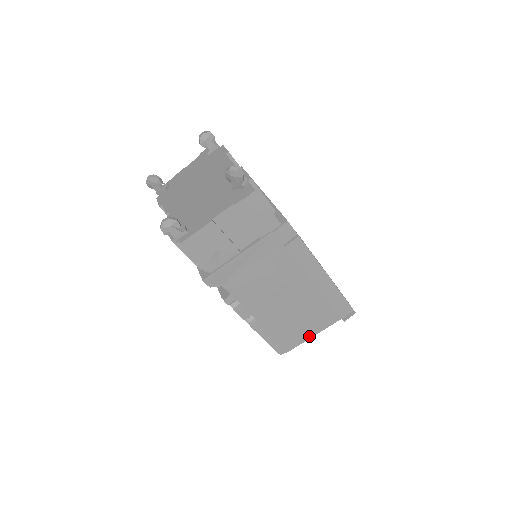
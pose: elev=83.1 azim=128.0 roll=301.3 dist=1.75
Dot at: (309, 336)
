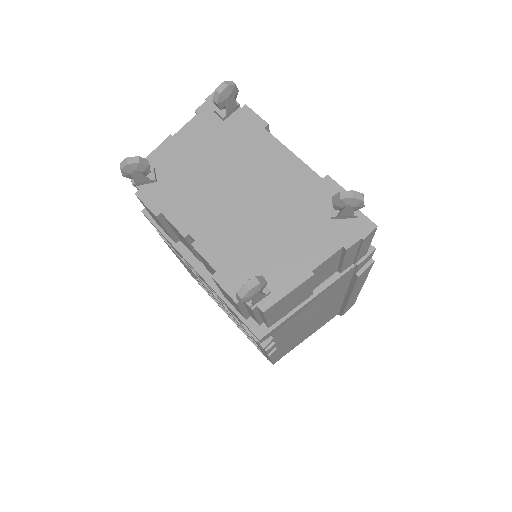
Dot at: (305, 338)
